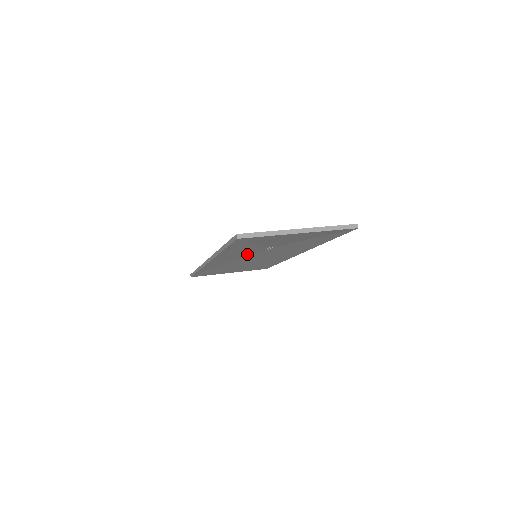
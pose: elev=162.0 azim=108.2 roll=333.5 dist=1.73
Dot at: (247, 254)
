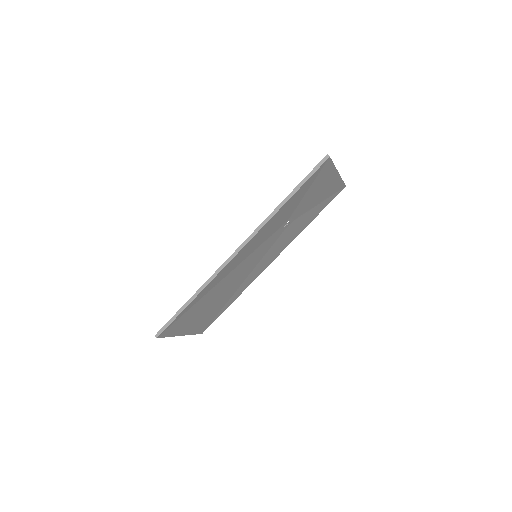
Dot at: (265, 239)
